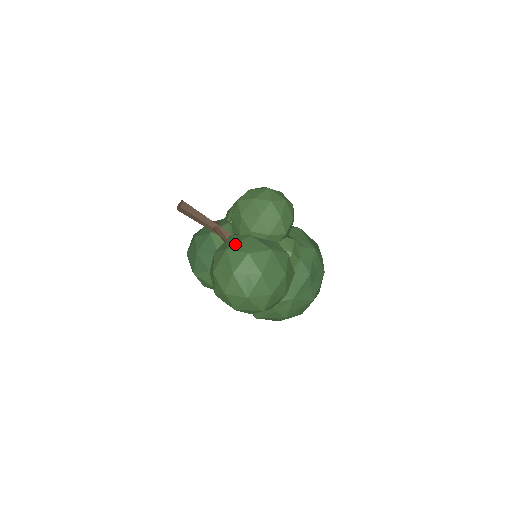
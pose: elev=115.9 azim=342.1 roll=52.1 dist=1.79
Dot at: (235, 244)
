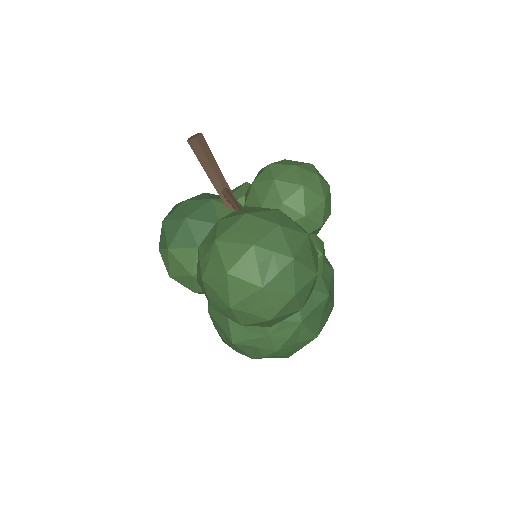
Dot at: (259, 211)
